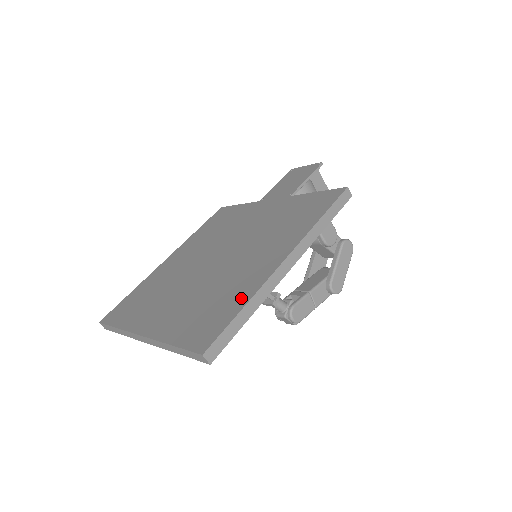
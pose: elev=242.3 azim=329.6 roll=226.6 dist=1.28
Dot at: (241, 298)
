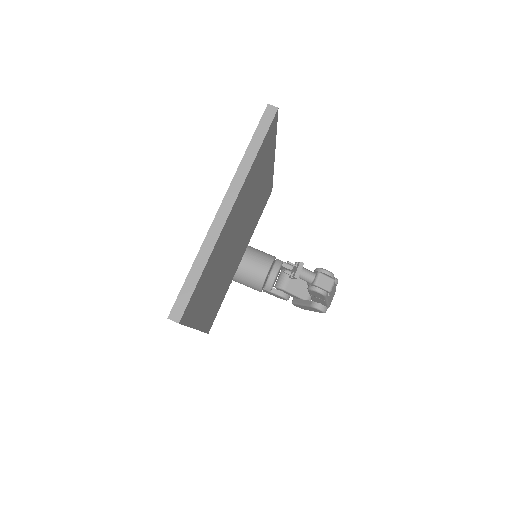
Dot at: occluded
